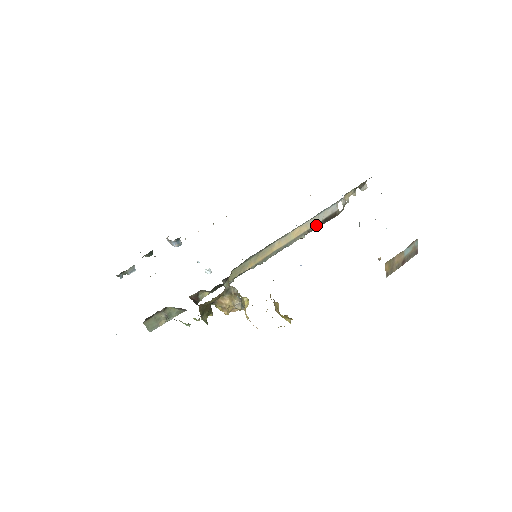
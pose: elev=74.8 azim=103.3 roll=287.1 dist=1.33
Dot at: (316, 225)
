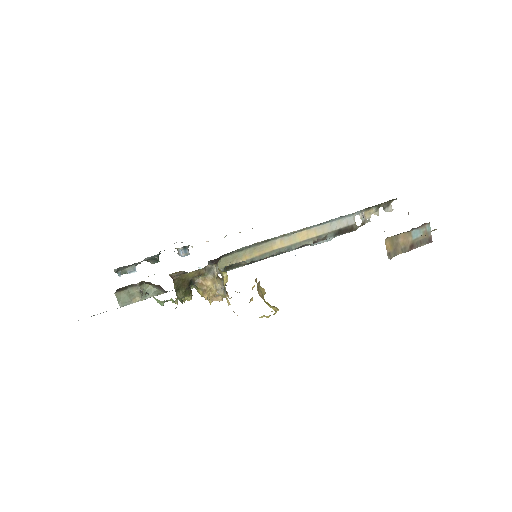
Dot at: (328, 234)
